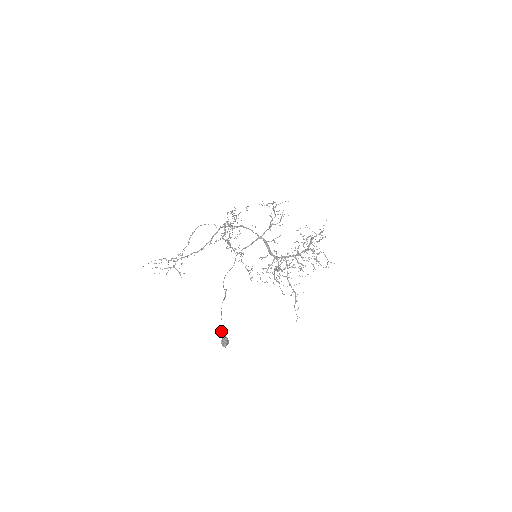
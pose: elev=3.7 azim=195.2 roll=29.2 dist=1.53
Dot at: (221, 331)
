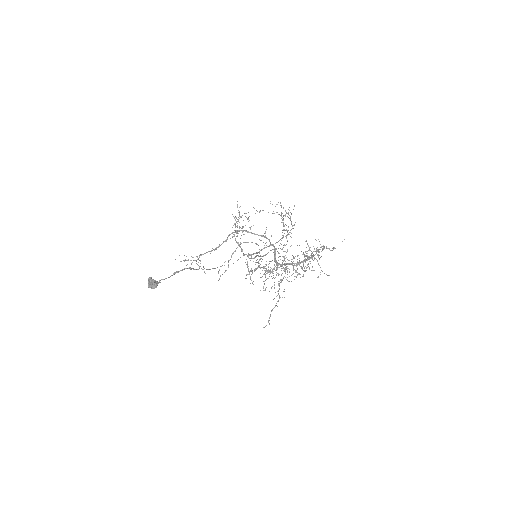
Dot at: (160, 280)
